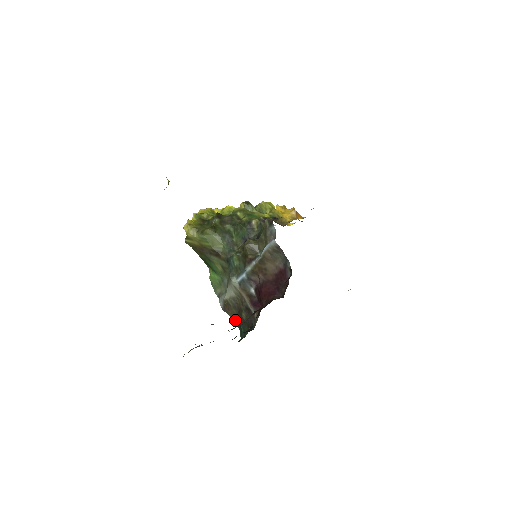
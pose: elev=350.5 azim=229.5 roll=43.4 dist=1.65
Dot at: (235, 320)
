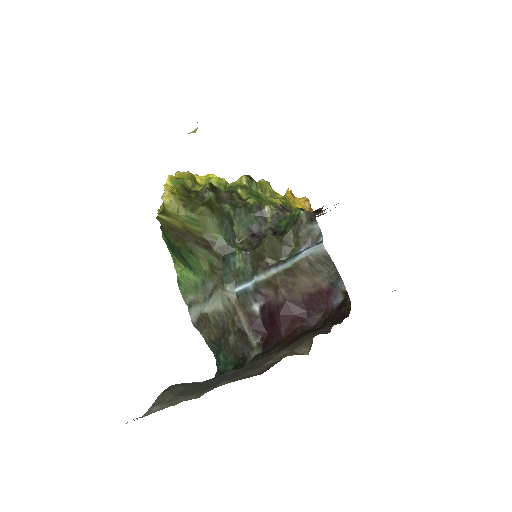
Dot at: (211, 343)
